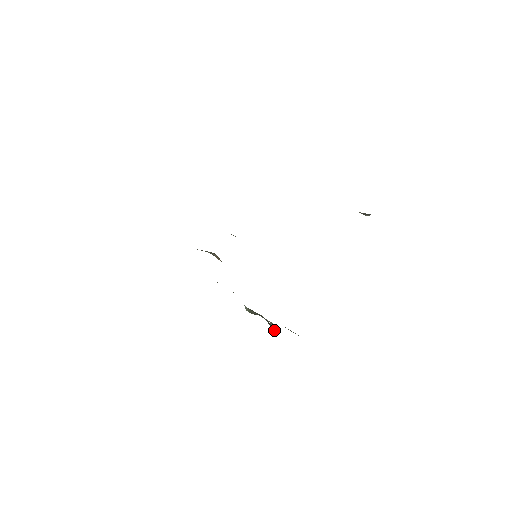
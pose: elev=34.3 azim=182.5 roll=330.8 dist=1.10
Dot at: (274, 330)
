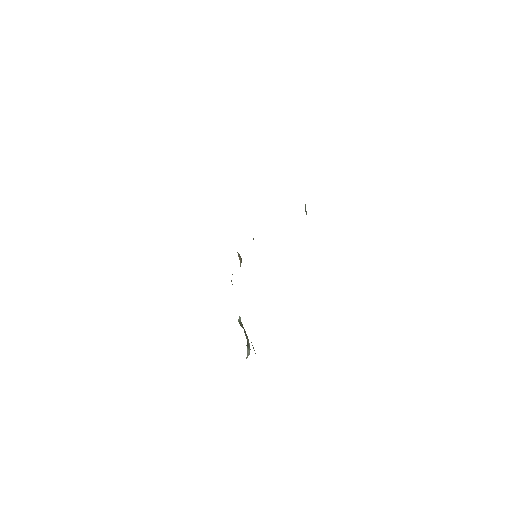
Dot at: (247, 351)
